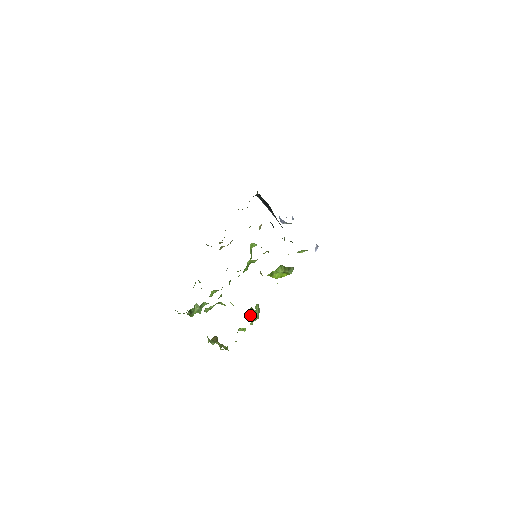
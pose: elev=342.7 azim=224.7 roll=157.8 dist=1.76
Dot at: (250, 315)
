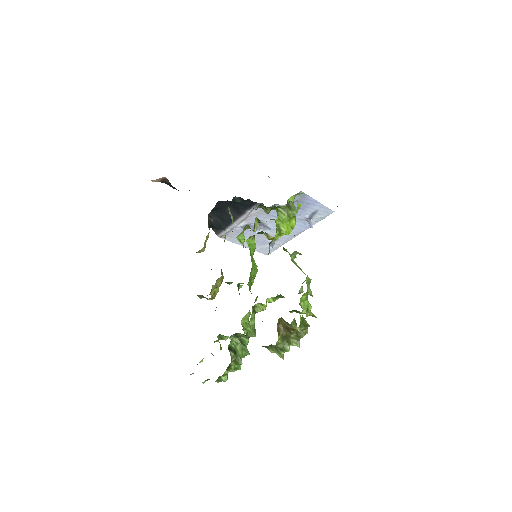
Dot at: (301, 291)
